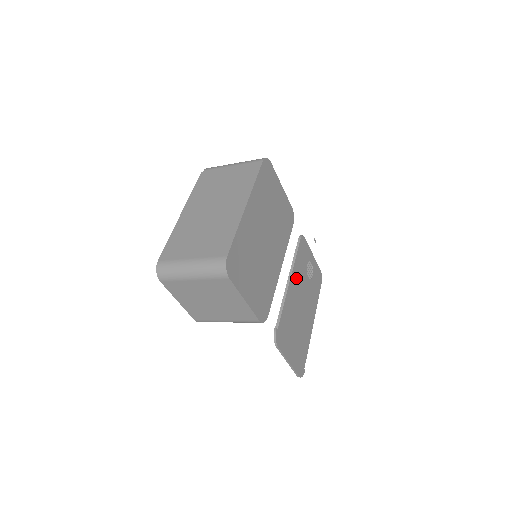
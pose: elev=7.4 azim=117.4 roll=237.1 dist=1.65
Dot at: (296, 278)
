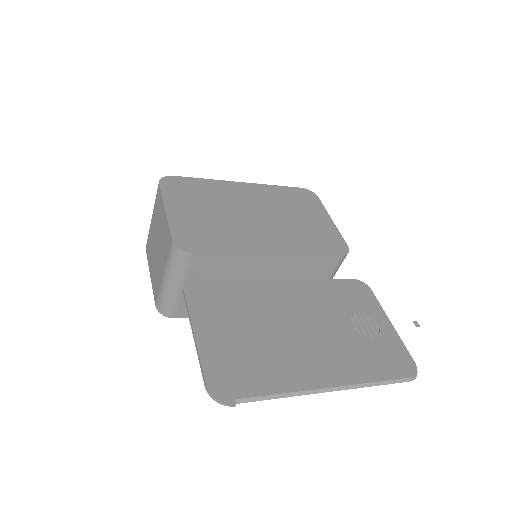
Dot at: (307, 294)
